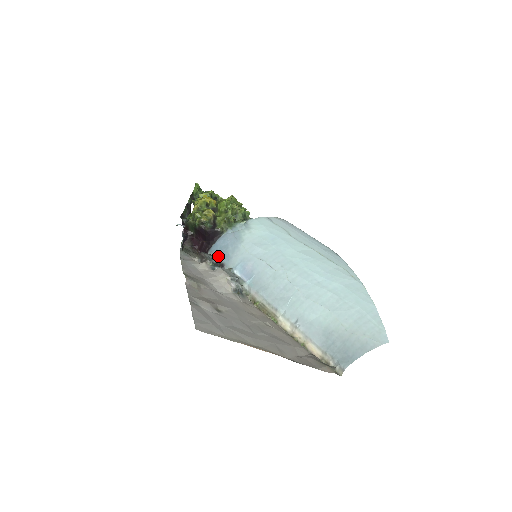
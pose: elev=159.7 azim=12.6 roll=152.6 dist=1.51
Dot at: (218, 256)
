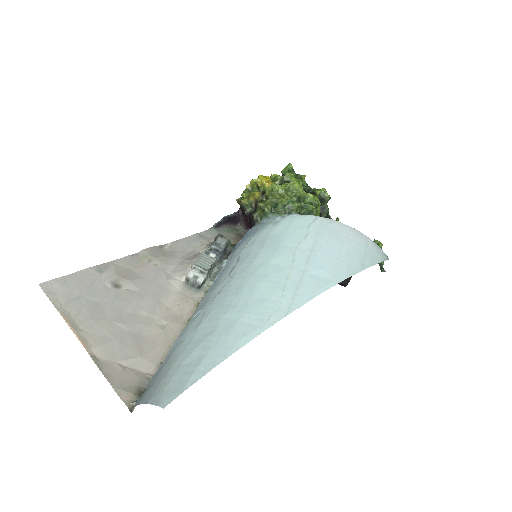
Dot at: (237, 244)
